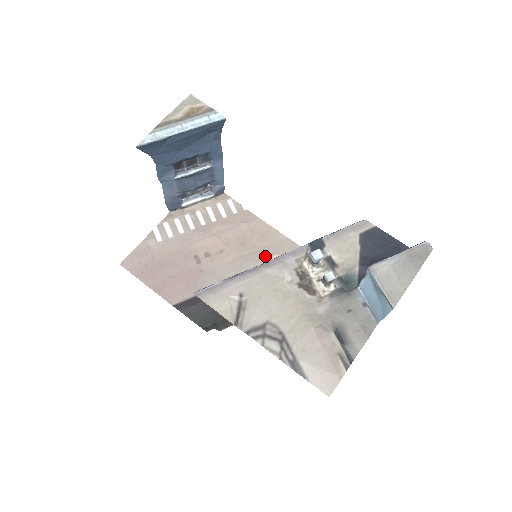
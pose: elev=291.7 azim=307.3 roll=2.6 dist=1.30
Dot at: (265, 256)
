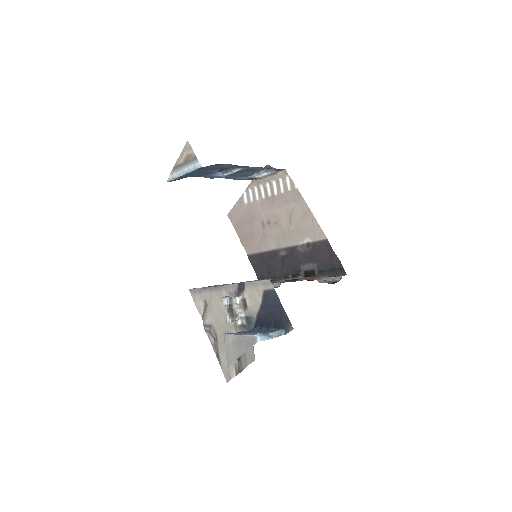
Dot at: (300, 236)
